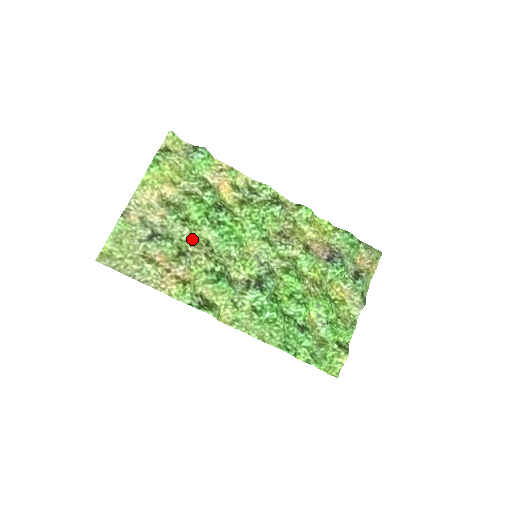
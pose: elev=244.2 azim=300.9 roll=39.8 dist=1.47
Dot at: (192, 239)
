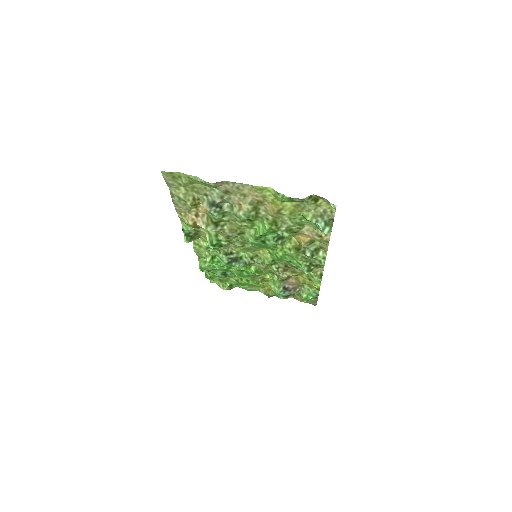
Dot at: (236, 226)
